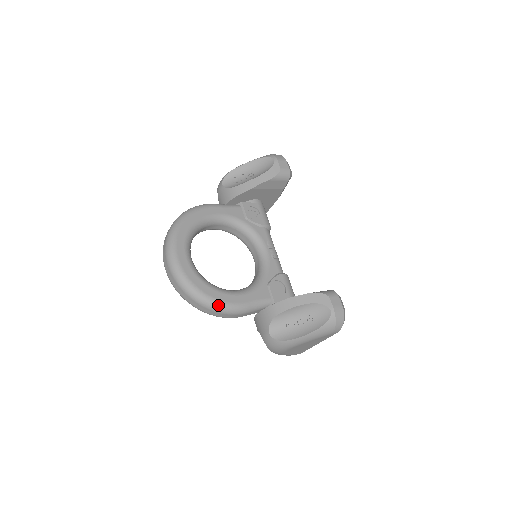
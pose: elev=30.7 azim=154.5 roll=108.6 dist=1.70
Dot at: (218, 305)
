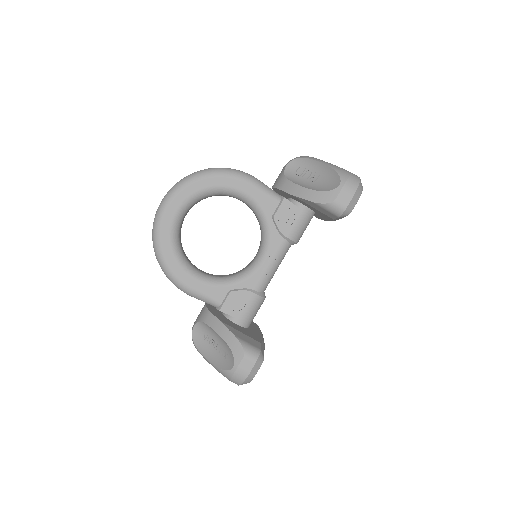
Dot at: (167, 272)
